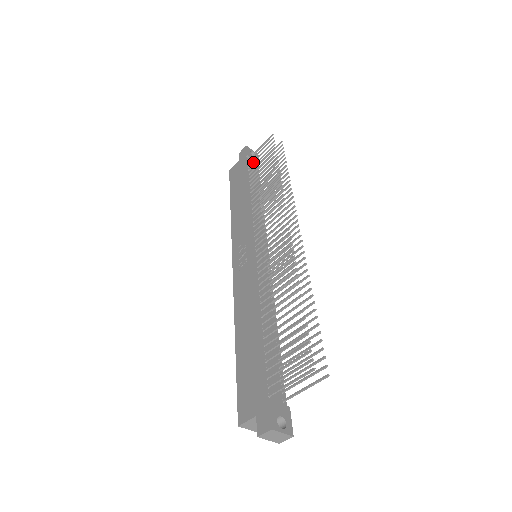
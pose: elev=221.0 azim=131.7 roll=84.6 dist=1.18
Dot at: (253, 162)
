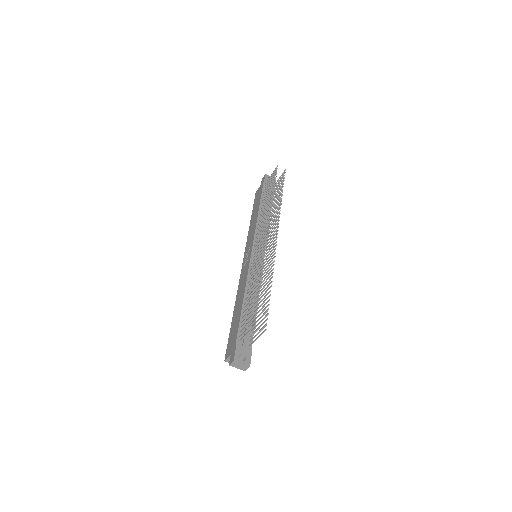
Dot at: (266, 187)
